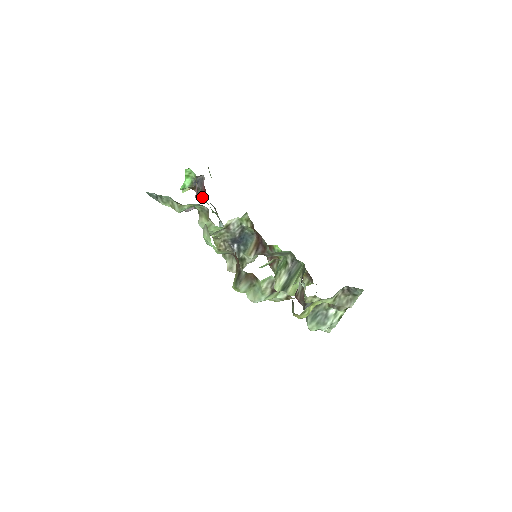
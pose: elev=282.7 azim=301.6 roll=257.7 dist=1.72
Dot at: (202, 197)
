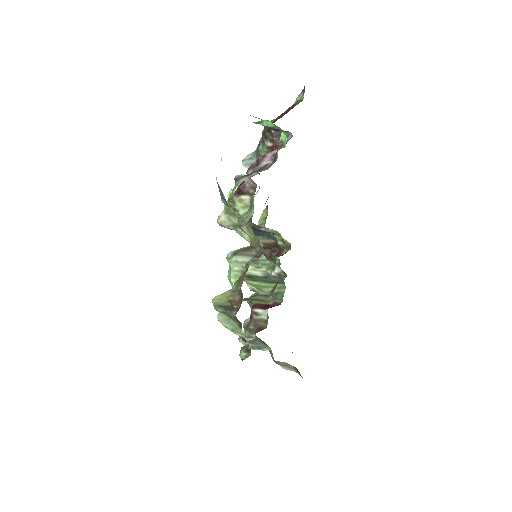
Dot at: (265, 140)
